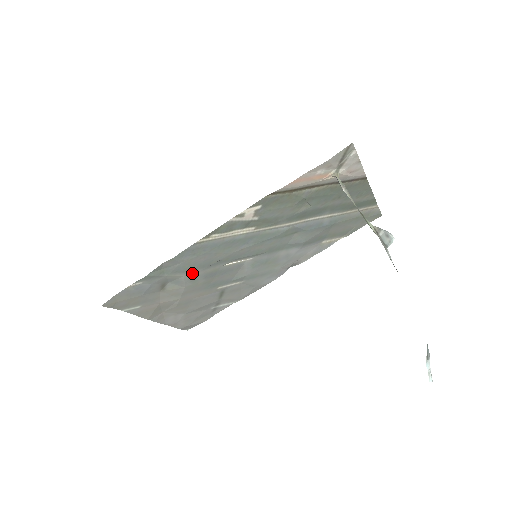
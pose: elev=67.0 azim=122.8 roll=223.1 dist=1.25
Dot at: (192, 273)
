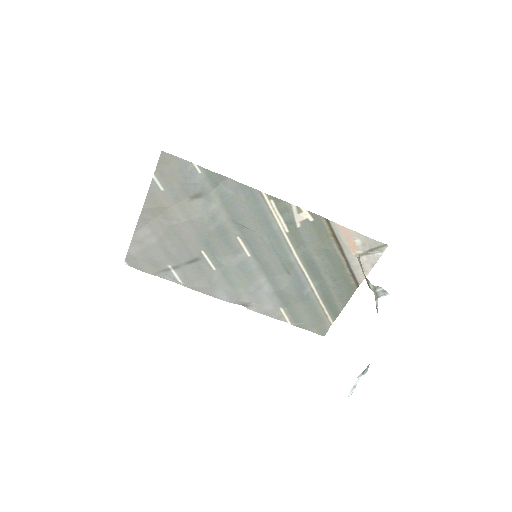
Dot at: (222, 211)
